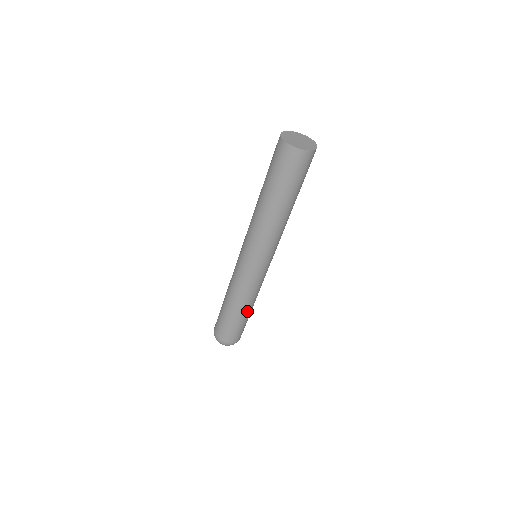
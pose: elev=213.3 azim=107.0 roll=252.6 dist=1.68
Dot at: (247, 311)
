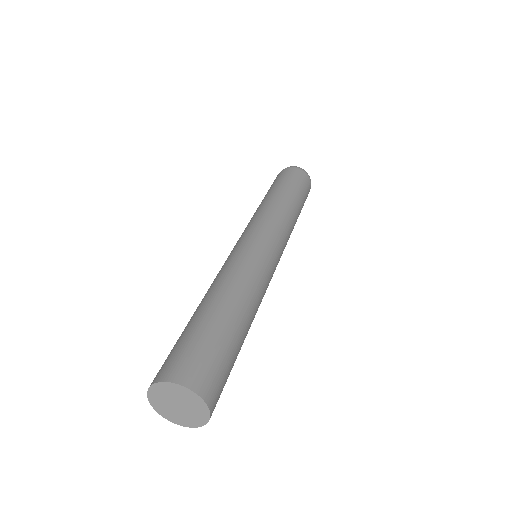
Dot at: occluded
